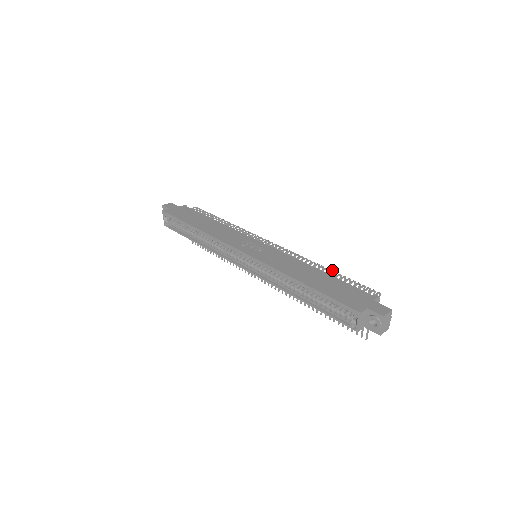
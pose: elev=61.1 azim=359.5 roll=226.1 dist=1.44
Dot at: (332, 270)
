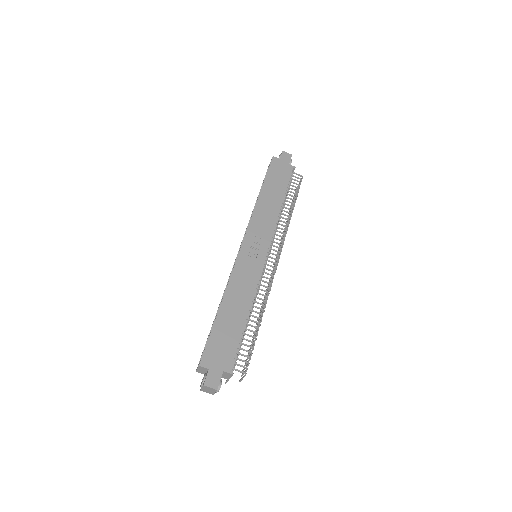
Dot at: (260, 324)
